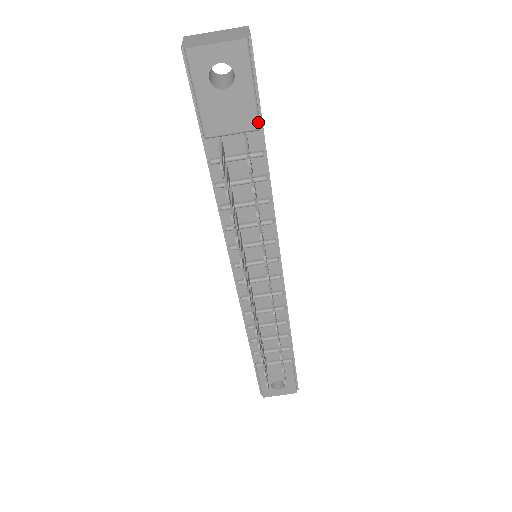
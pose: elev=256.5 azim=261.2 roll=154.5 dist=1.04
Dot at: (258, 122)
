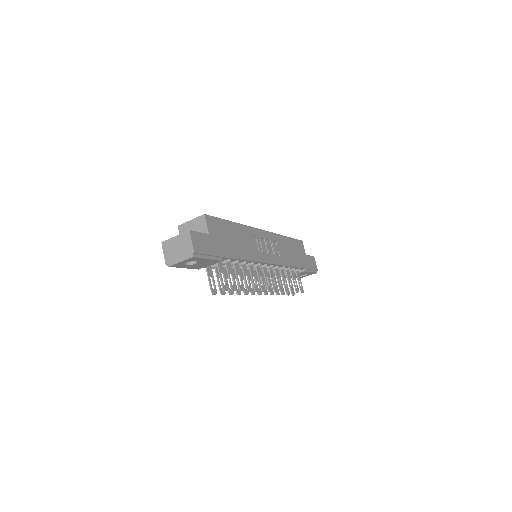
Dot at: (219, 260)
